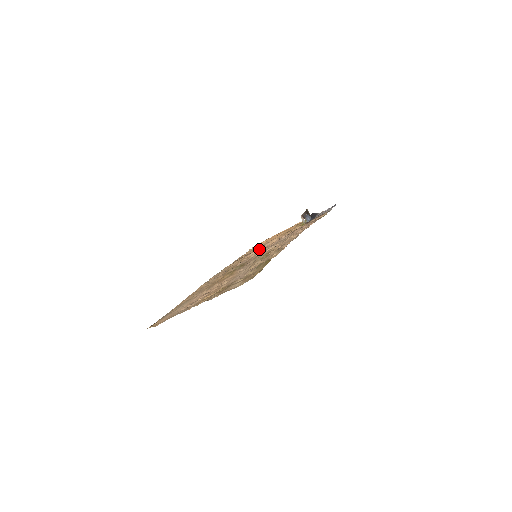
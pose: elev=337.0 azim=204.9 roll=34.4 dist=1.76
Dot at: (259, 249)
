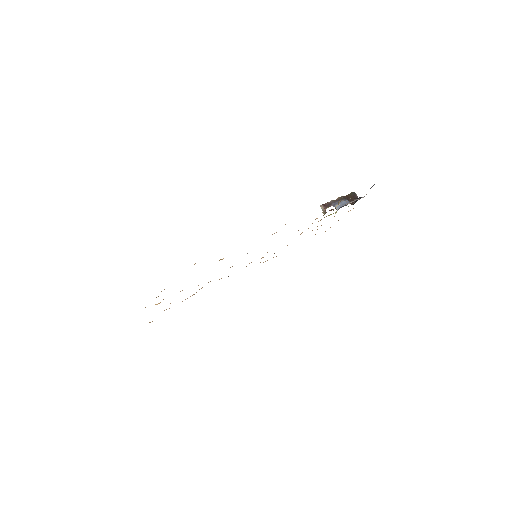
Dot at: (287, 245)
